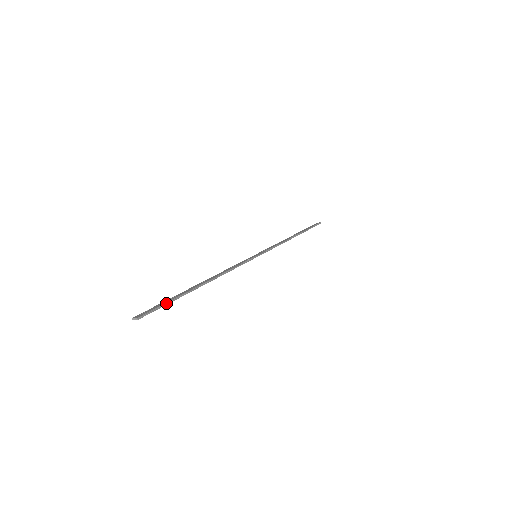
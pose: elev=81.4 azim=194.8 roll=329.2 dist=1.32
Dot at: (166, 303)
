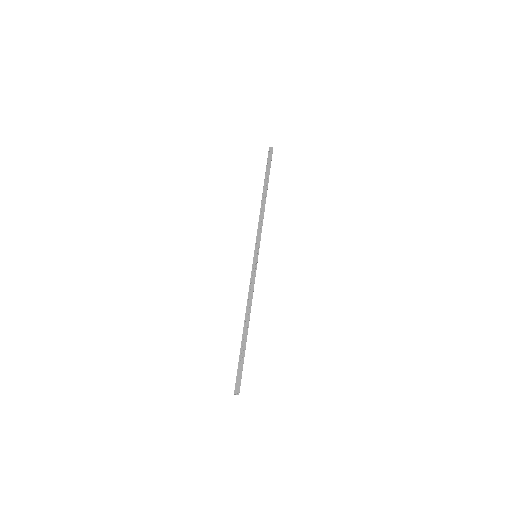
Dot at: (242, 367)
